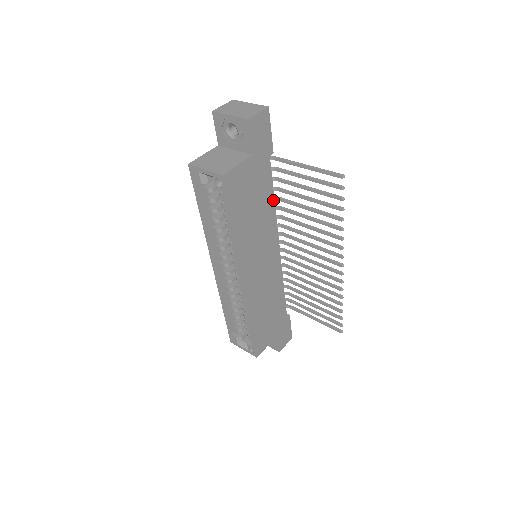
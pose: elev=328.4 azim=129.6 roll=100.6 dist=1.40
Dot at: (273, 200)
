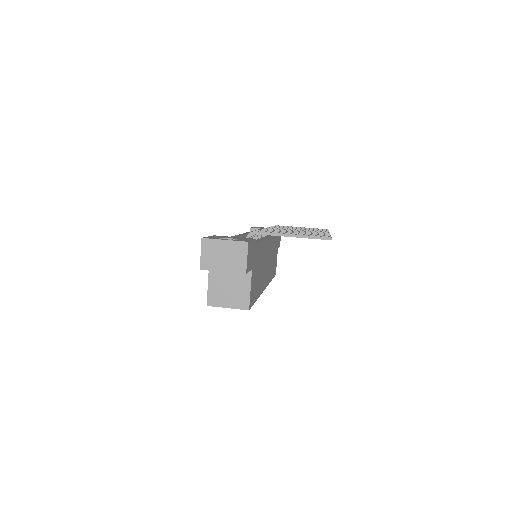
Dot at: (262, 243)
